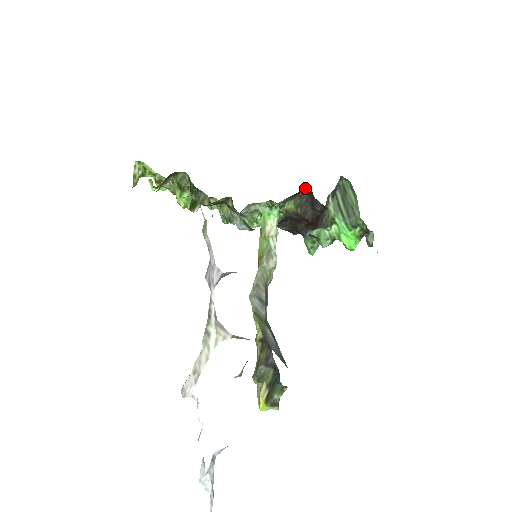
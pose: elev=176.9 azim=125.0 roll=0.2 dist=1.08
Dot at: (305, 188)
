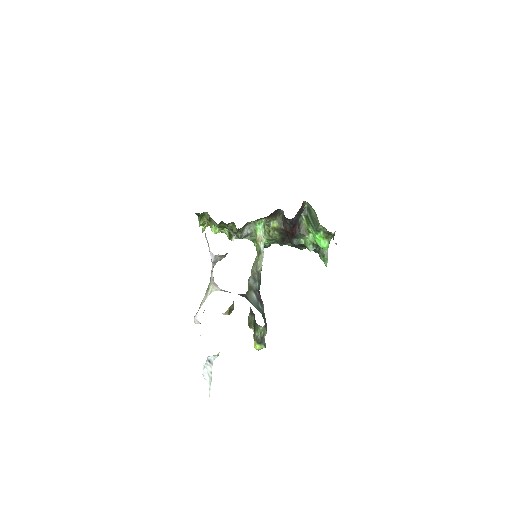
Dot at: (282, 212)
